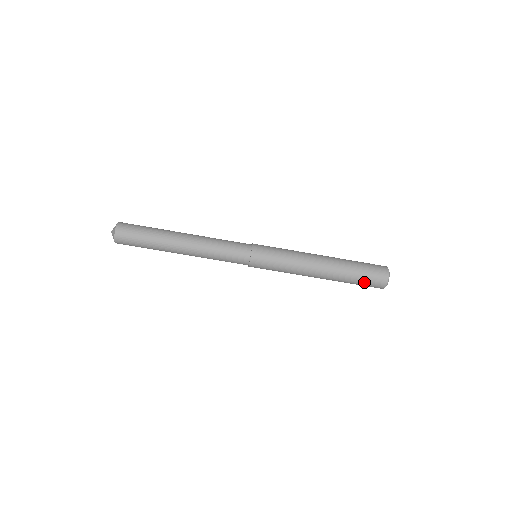
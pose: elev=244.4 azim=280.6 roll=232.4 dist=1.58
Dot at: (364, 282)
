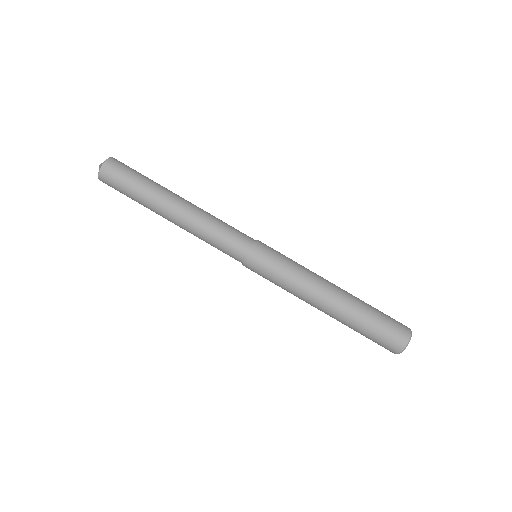
Dot at: (377, 335)
